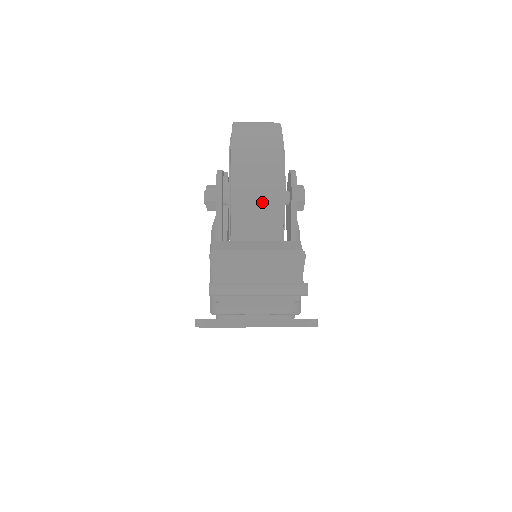
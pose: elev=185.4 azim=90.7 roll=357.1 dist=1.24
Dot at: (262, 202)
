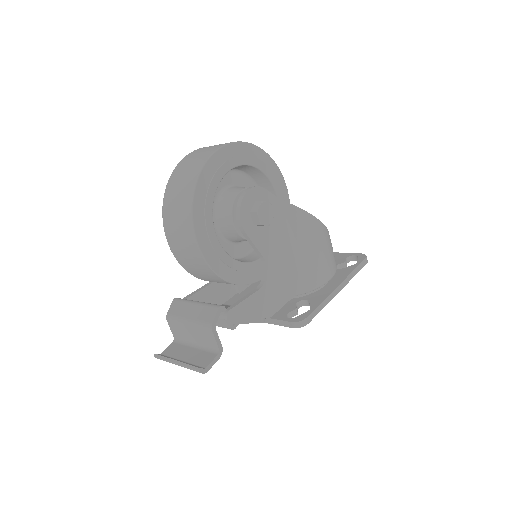
Dot at: (196, 265)
